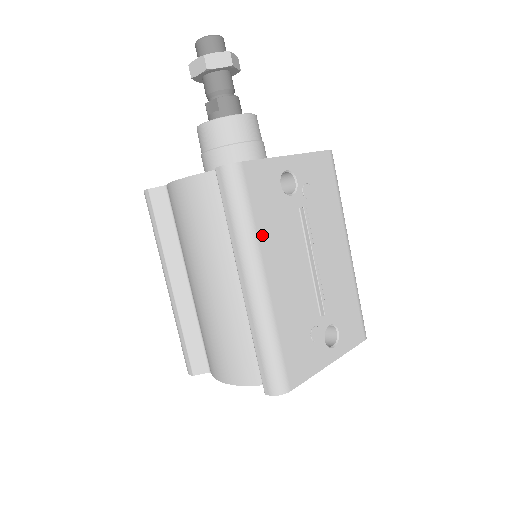
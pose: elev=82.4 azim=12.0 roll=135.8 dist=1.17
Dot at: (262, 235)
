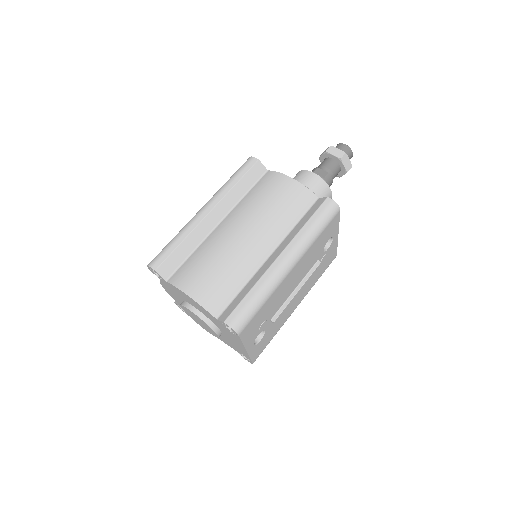
Dot at: (311, 248)
